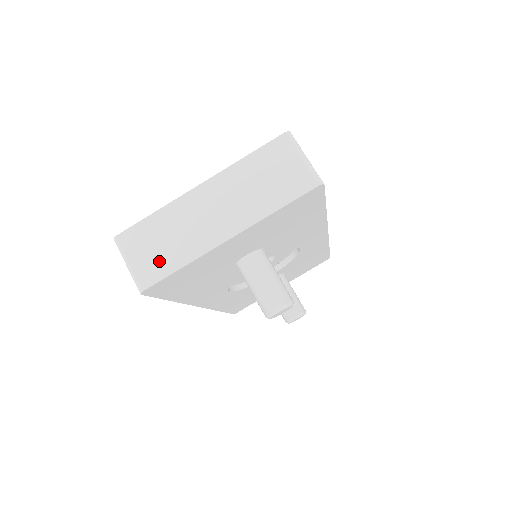
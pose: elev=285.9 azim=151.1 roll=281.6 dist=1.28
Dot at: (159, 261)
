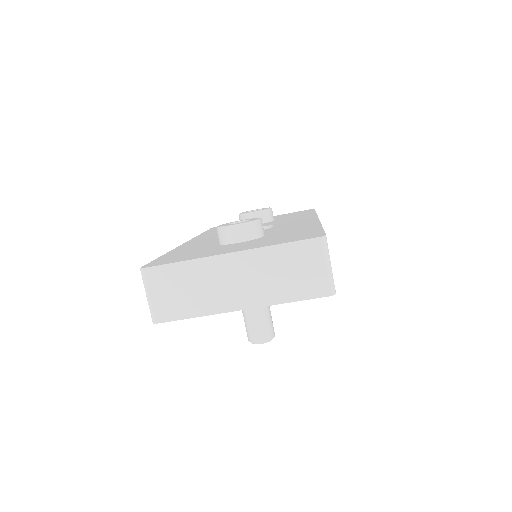
Dot at: (176, 305)
